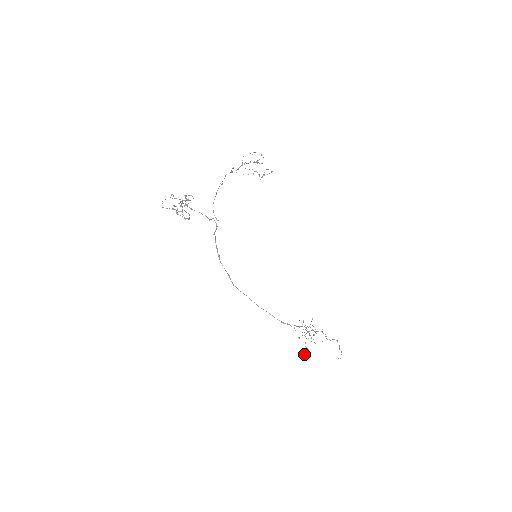
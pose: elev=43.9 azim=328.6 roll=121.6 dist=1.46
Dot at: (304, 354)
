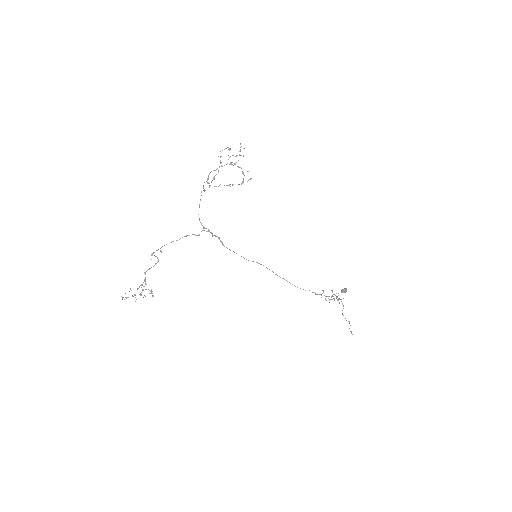
Dot at: occluded
